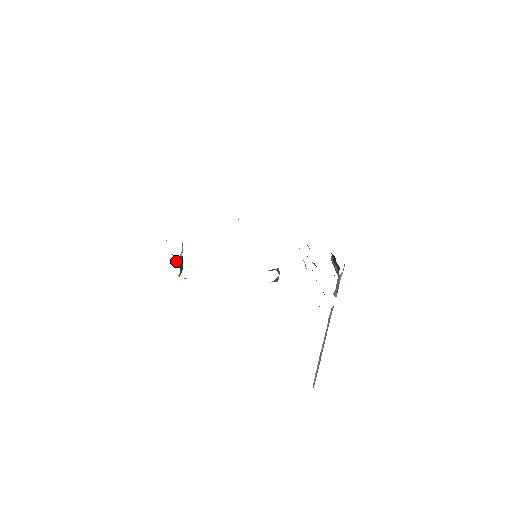
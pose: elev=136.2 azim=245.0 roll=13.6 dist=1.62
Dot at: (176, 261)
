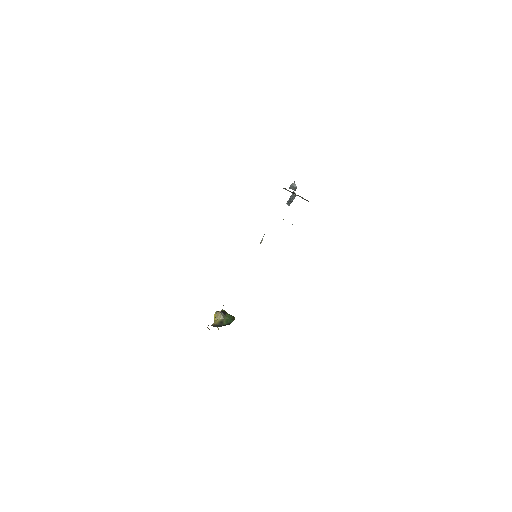
Dot at: (230, 322)
